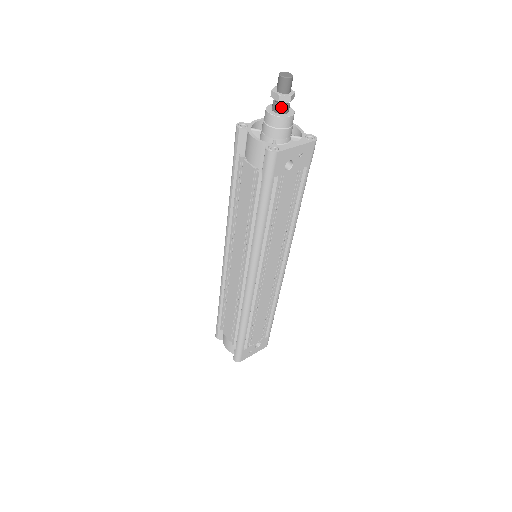
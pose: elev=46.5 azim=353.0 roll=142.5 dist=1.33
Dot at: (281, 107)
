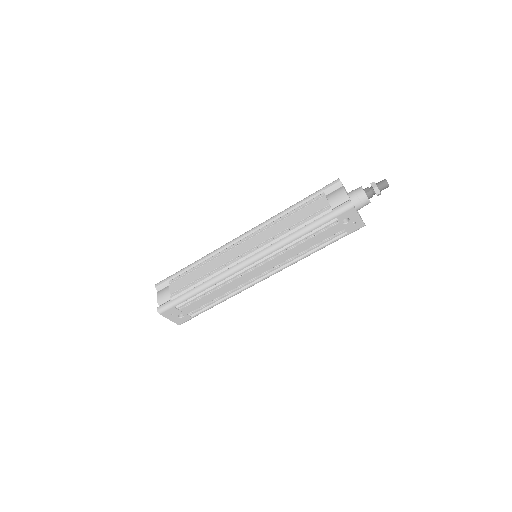
Dot at: (371, 193)
